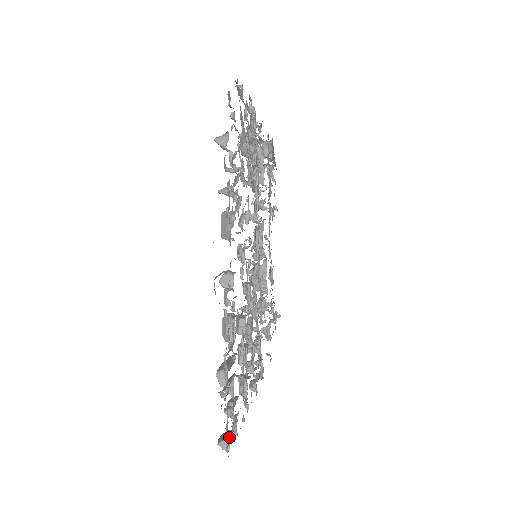
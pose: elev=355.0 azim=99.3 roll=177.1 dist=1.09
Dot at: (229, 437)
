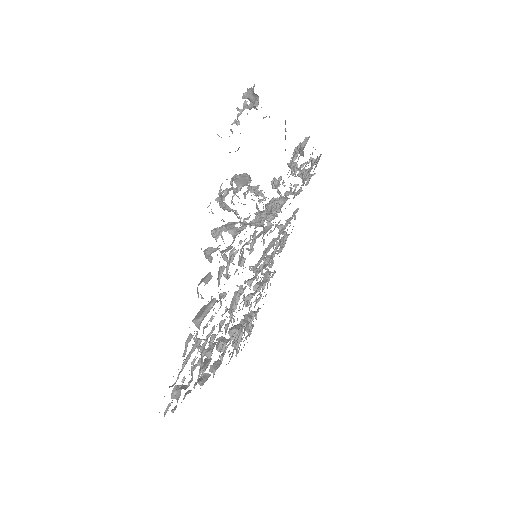
Dot at: (250, 333)
